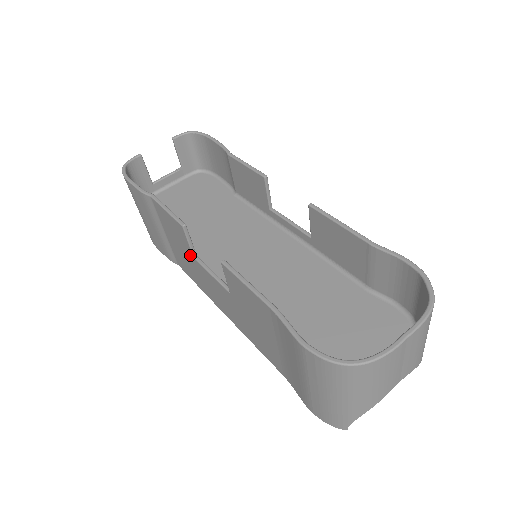
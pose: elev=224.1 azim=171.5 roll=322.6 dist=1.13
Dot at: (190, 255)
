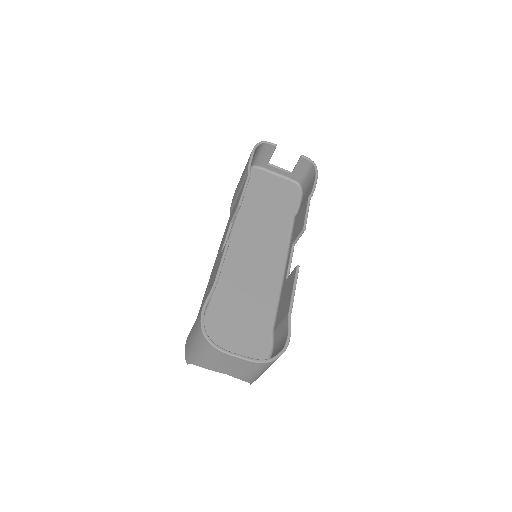
Dot at: occluded
